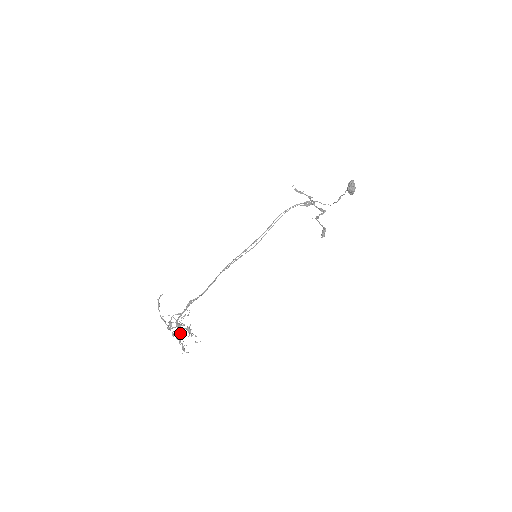
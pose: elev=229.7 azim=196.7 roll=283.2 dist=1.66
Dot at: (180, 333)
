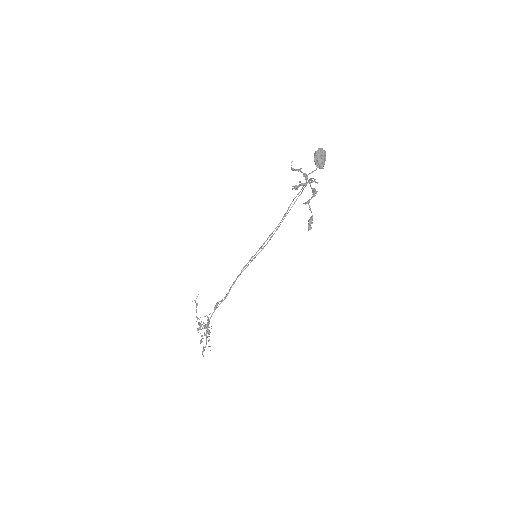
Dot at: occluded
